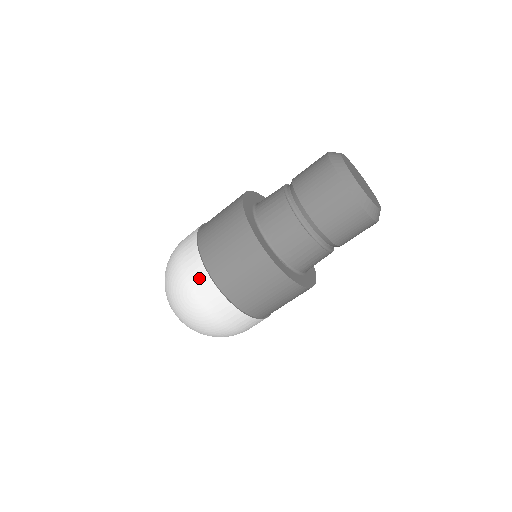
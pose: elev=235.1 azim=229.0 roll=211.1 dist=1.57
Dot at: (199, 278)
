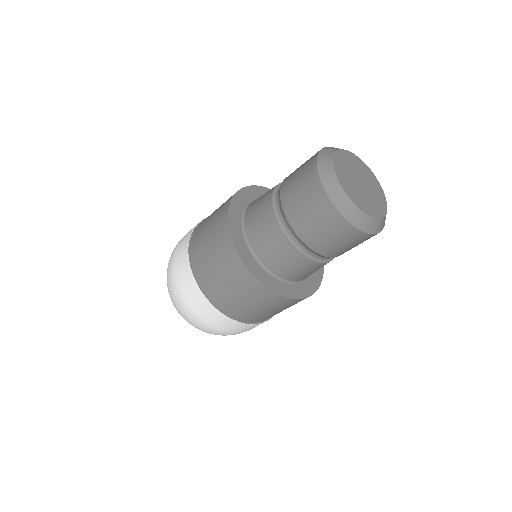
Dot at: (184, 243)
